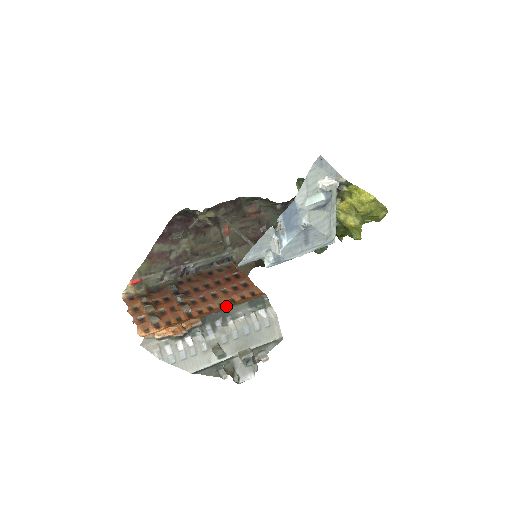
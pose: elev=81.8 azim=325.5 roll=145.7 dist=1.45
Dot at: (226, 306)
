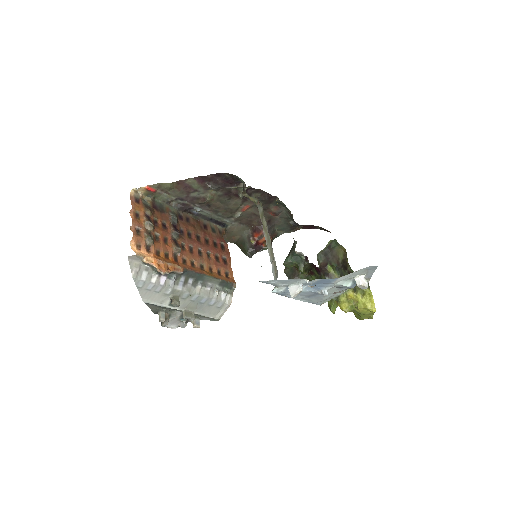
Dot at: (205, 272)
